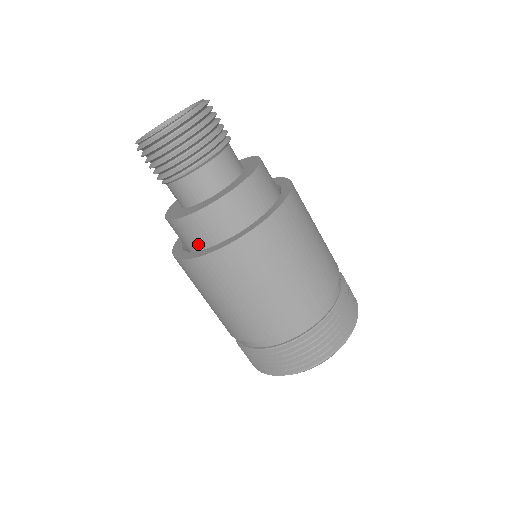
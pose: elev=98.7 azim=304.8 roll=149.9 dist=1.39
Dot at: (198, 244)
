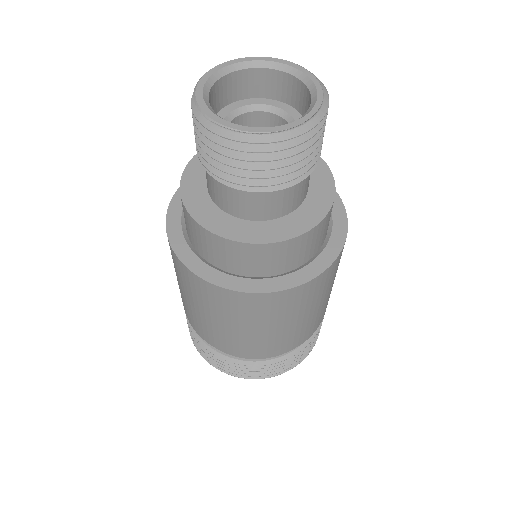
Dot at: (195, 243)
